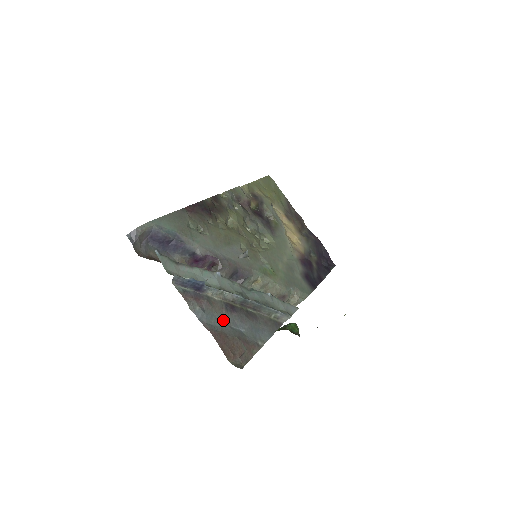
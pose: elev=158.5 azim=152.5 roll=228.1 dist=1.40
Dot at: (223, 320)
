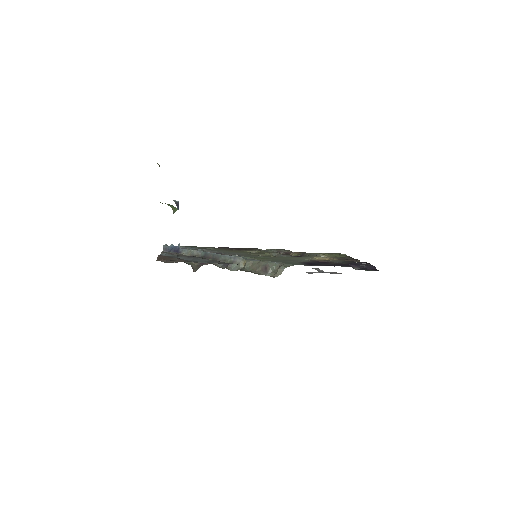
Dot at: (178, 257)
